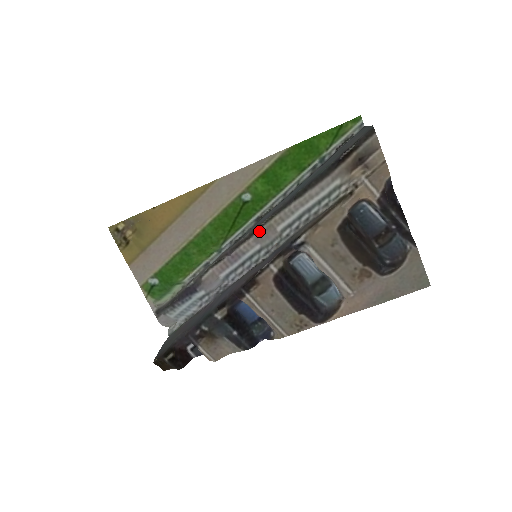
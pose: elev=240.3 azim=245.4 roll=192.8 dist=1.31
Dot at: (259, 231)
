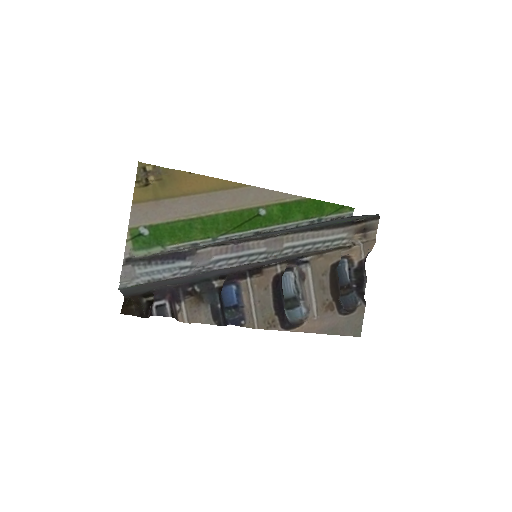
Dot at: (273, 238)
